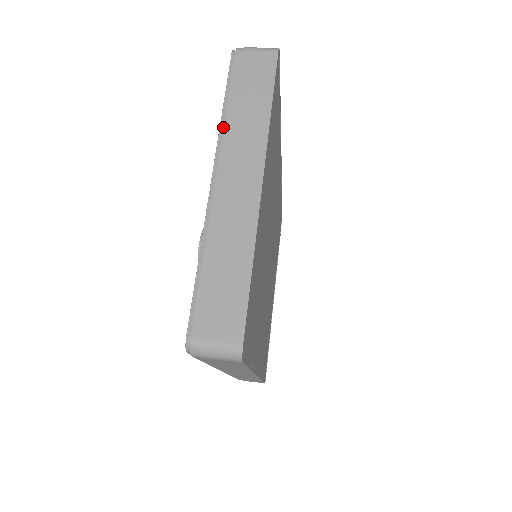
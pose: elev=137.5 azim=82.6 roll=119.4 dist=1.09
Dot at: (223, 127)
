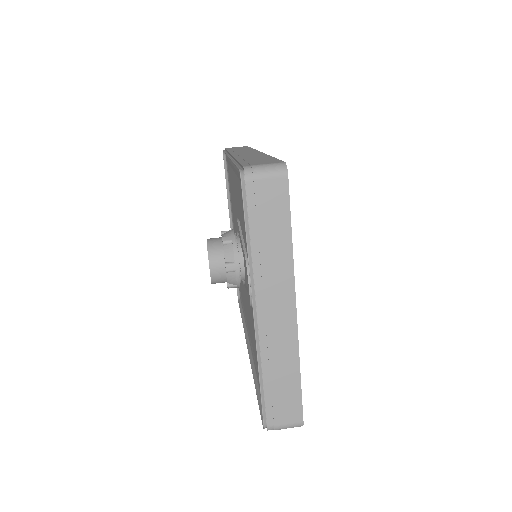
Dot at: (252, 266)
